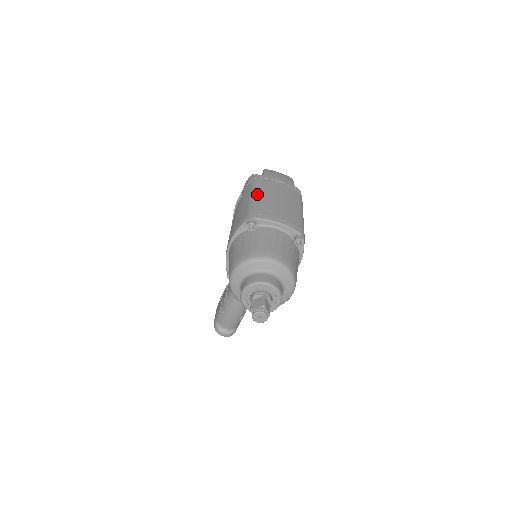
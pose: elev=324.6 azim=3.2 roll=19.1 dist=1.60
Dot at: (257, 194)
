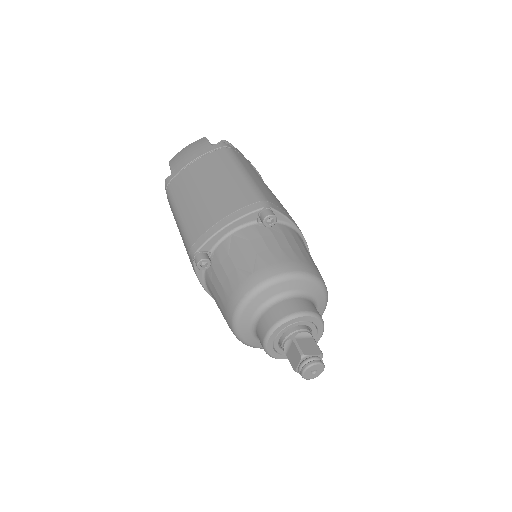
Dot at: (179, 210)
